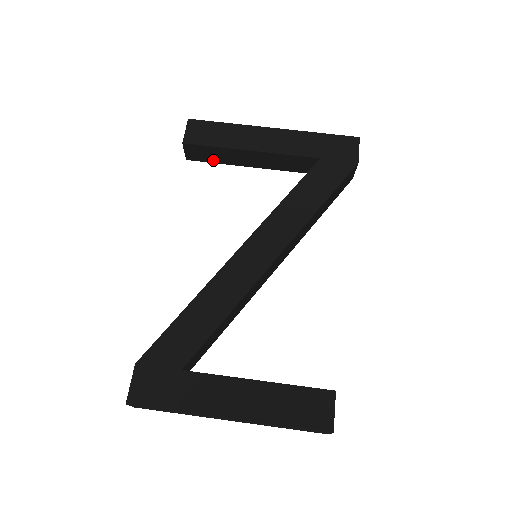
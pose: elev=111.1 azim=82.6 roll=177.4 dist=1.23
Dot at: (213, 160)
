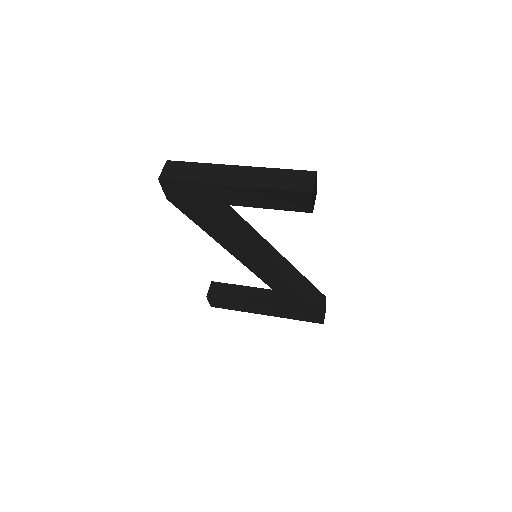
Dot at: (226, 297)
